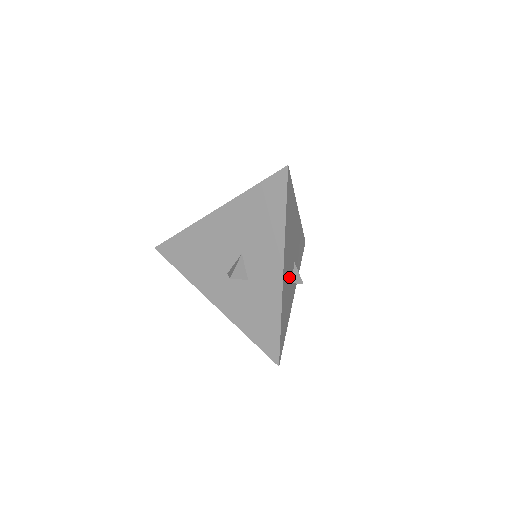
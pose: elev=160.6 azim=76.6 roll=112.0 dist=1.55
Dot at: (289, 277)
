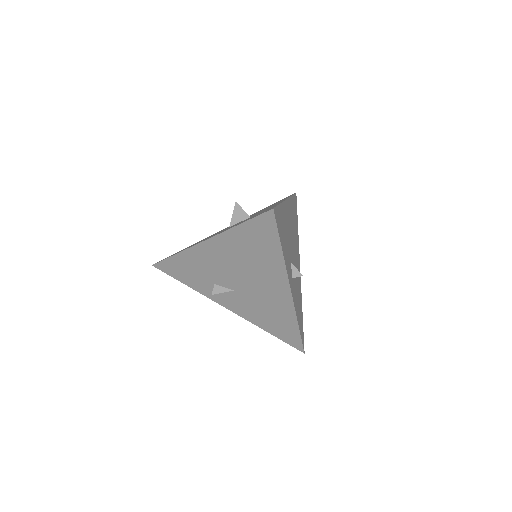
Dot at: (289, 241)
